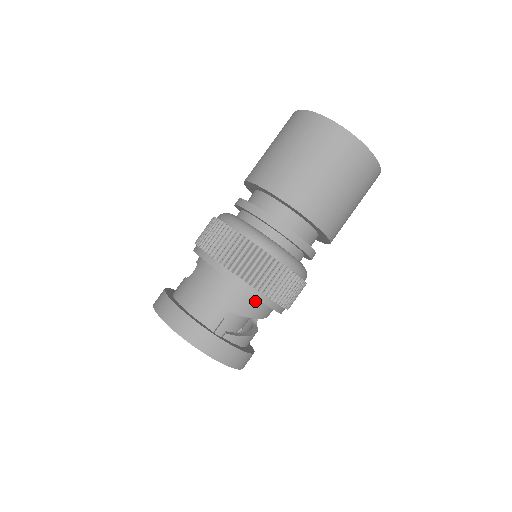
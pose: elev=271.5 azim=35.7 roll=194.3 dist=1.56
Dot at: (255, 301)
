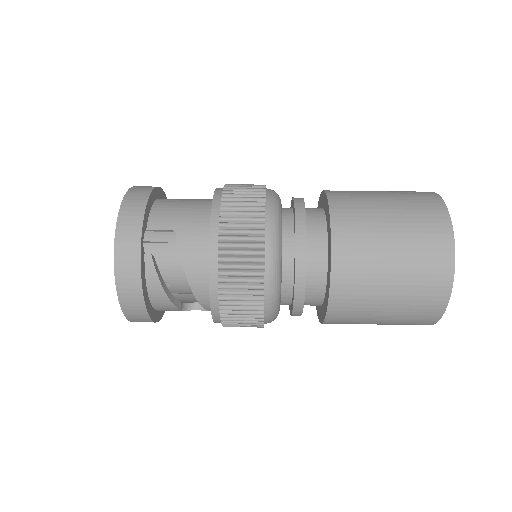
Dot at: (206, 261)
